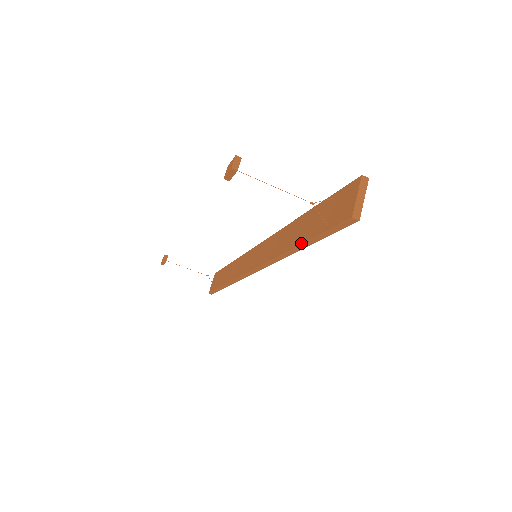
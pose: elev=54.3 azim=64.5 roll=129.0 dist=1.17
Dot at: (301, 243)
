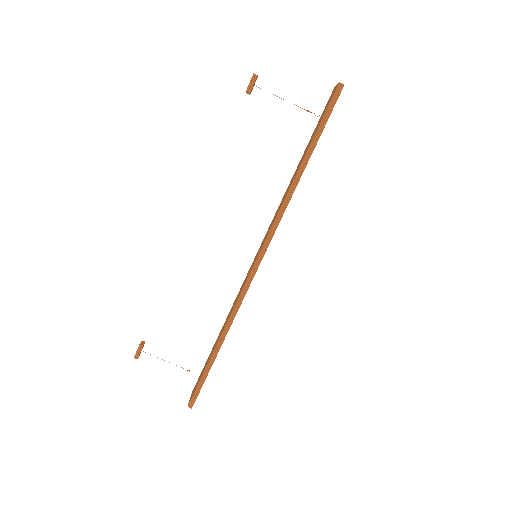
Dot at: (304, 156)
